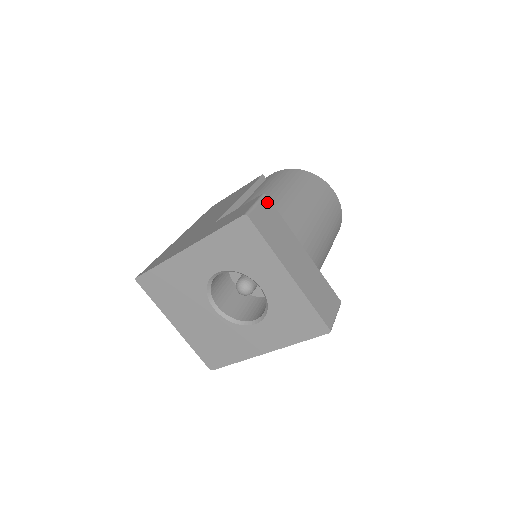
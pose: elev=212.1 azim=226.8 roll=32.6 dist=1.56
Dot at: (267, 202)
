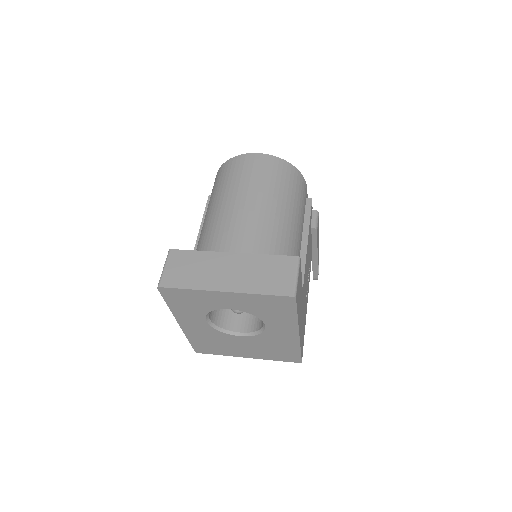
Dot at: (174, 254)
